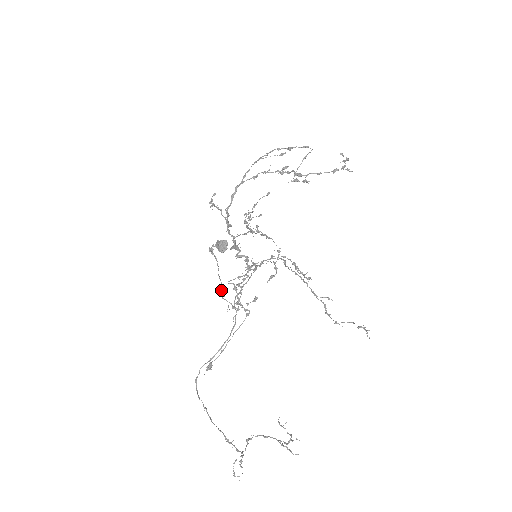
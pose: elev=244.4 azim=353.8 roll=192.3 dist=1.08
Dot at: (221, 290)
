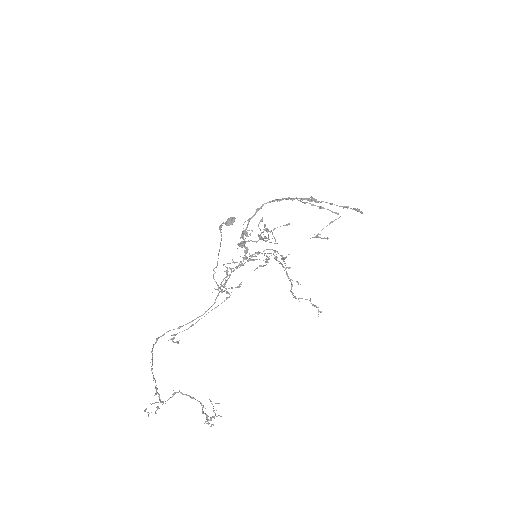
Dot at: (215, 267)
